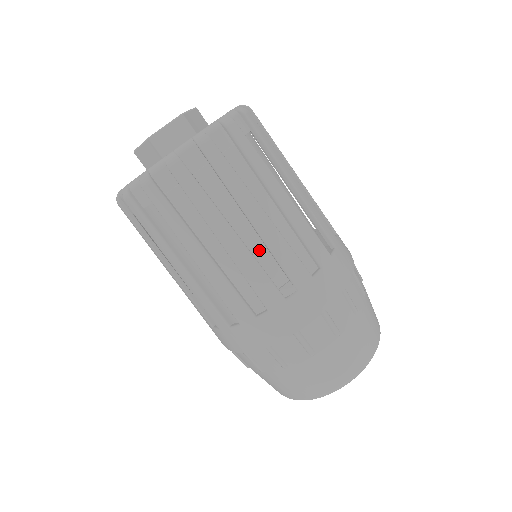
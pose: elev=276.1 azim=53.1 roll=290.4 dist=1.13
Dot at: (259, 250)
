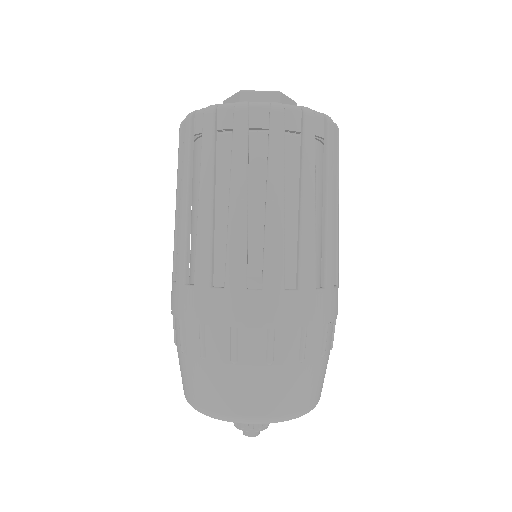
Dot at: (257, 234)
